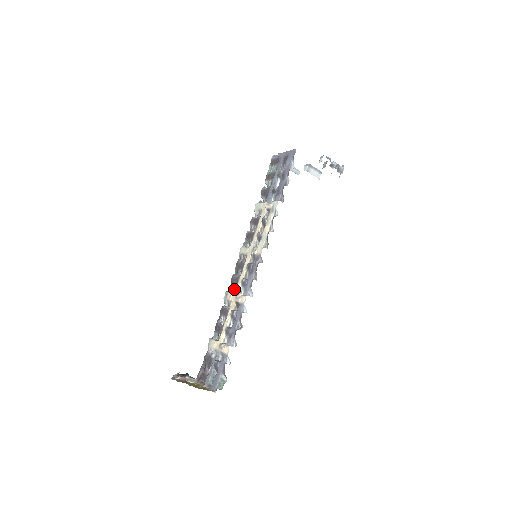
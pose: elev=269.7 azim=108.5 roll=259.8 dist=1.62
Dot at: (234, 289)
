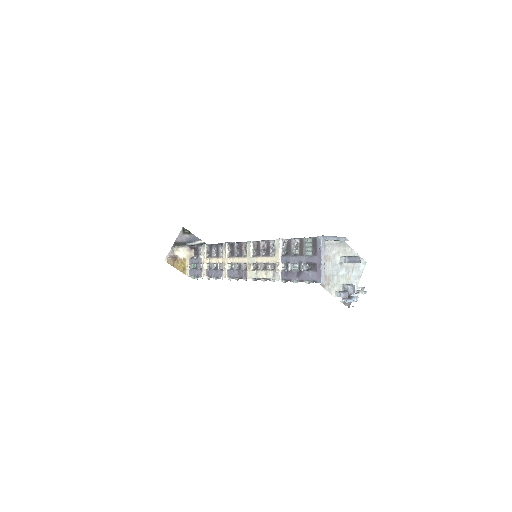
Dot at: (230, 252)
